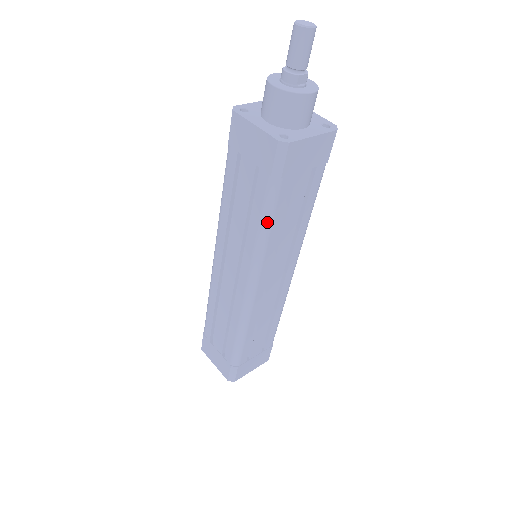
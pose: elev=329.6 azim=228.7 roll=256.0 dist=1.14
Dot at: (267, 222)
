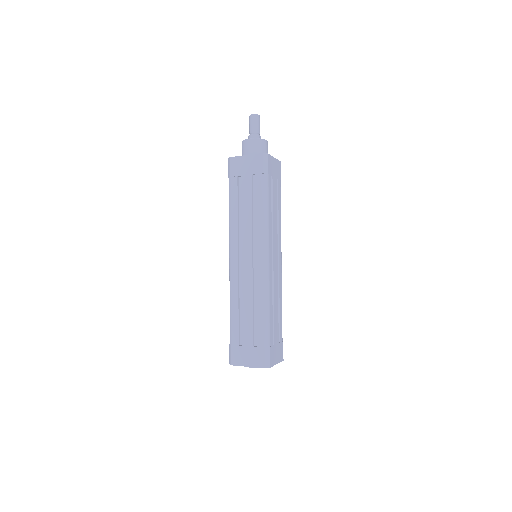
Dot at: (266, 204)
